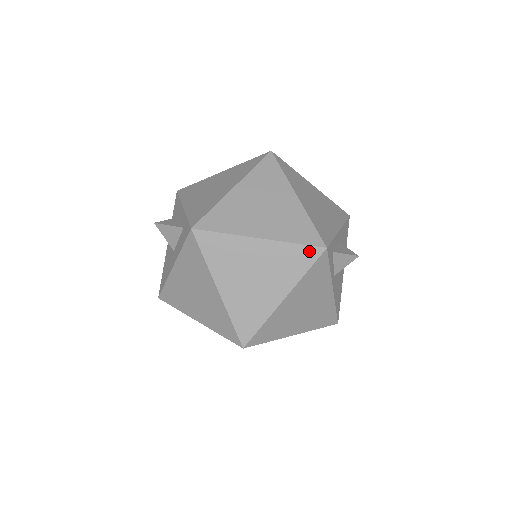
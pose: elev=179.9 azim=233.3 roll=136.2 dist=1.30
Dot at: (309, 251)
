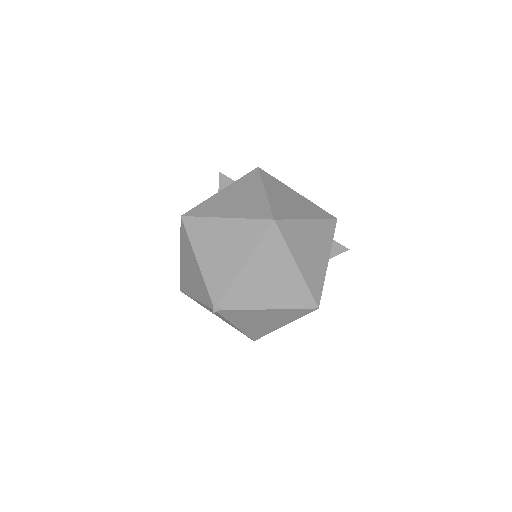
Dot at: (327, 213)
